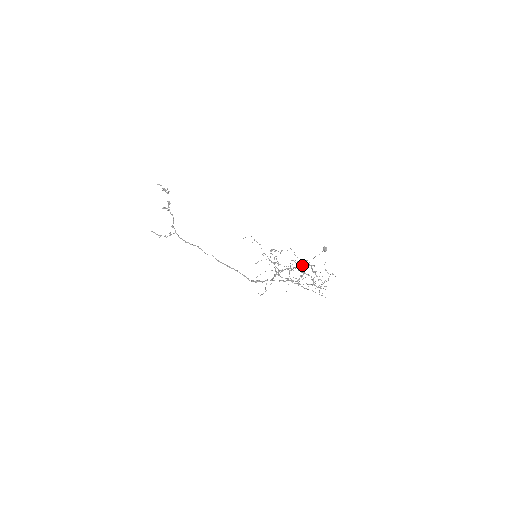
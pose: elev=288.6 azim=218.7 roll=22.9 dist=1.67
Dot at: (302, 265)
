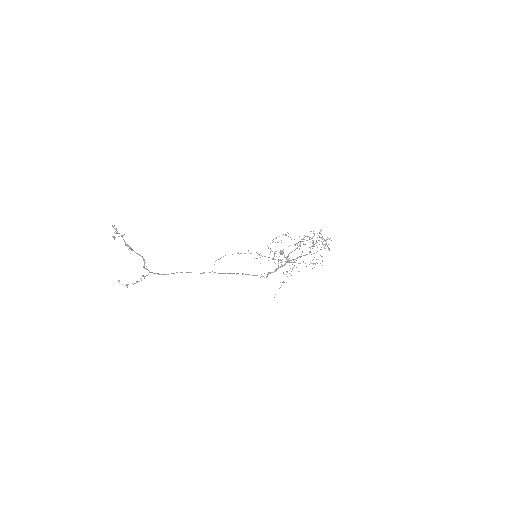
Dot at: (300, 245)
